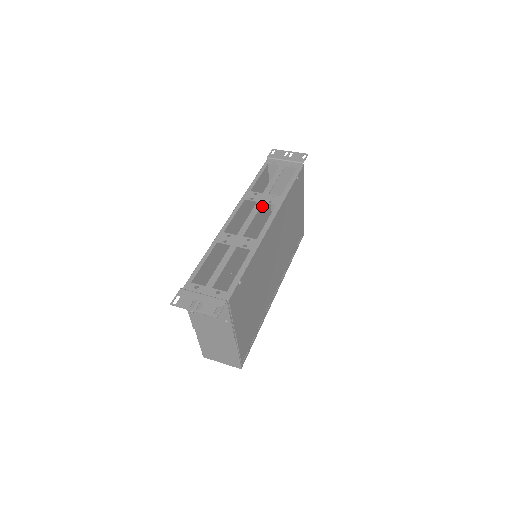
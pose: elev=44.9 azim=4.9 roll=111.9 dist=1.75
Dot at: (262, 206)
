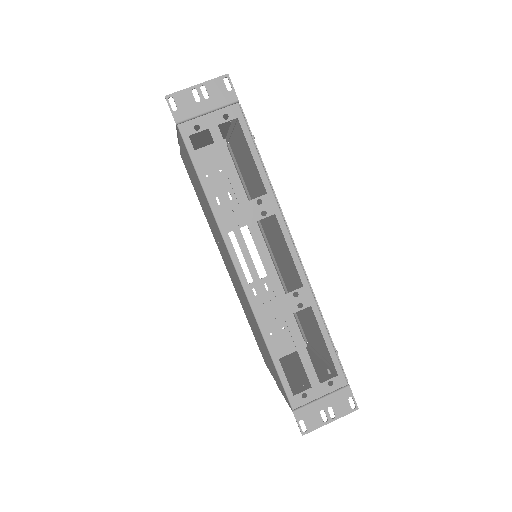
Dot at: (192, 174)
